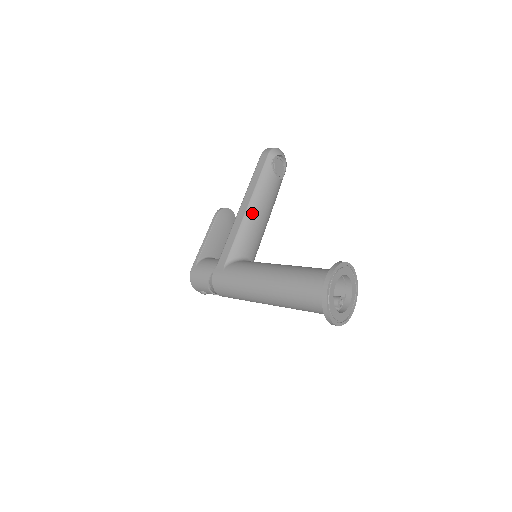
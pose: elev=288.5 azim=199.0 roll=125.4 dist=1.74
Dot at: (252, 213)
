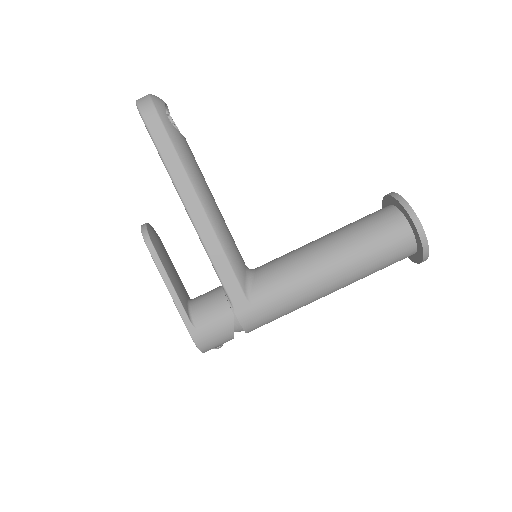
Dot at: (212, 210)
